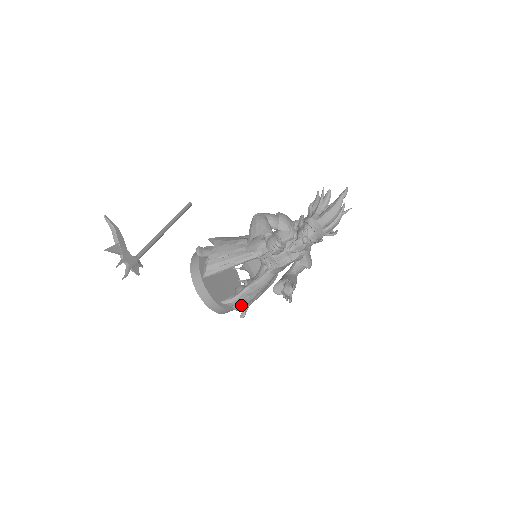
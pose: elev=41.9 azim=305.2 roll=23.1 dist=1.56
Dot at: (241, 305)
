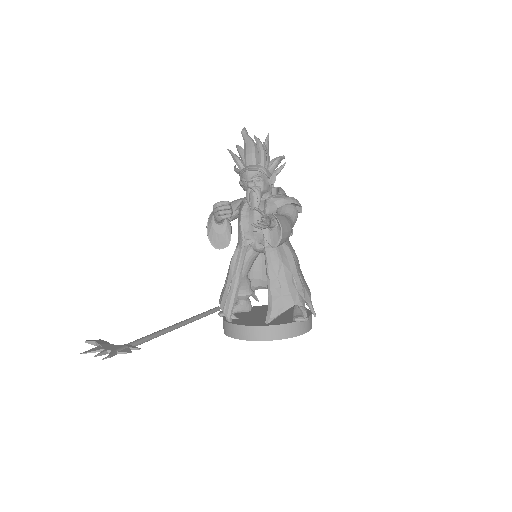
Dot at: (287, 305)
